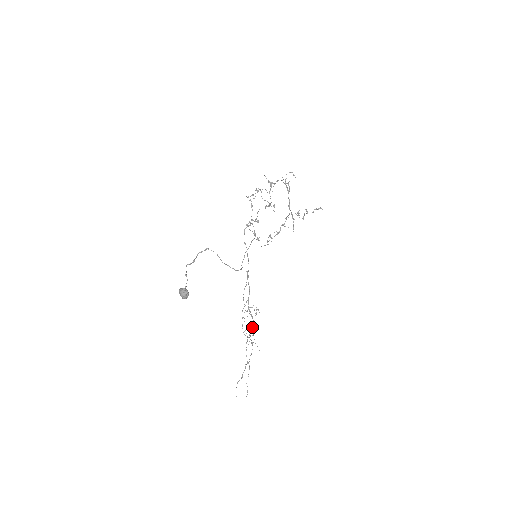
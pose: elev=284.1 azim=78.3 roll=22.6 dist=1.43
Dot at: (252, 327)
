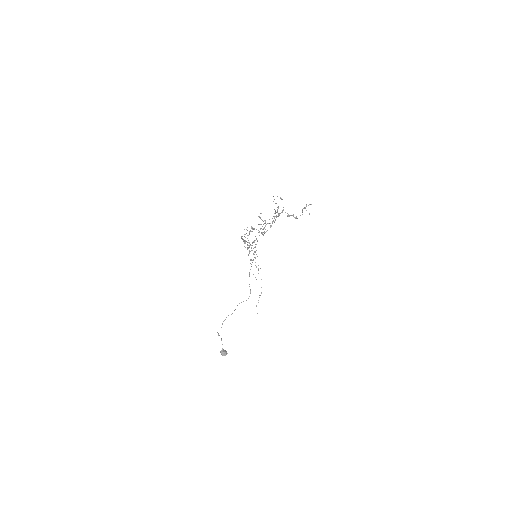
Dot at: occluded
